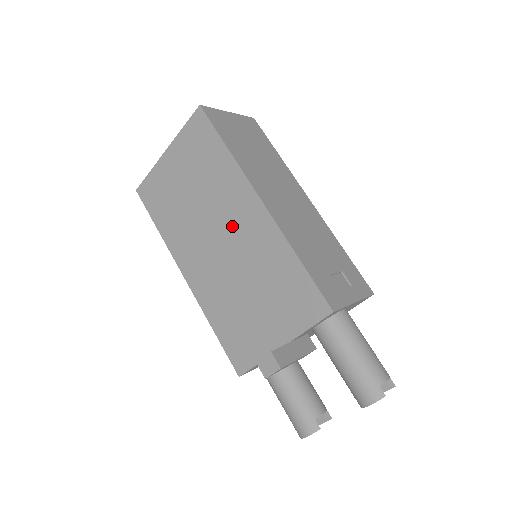
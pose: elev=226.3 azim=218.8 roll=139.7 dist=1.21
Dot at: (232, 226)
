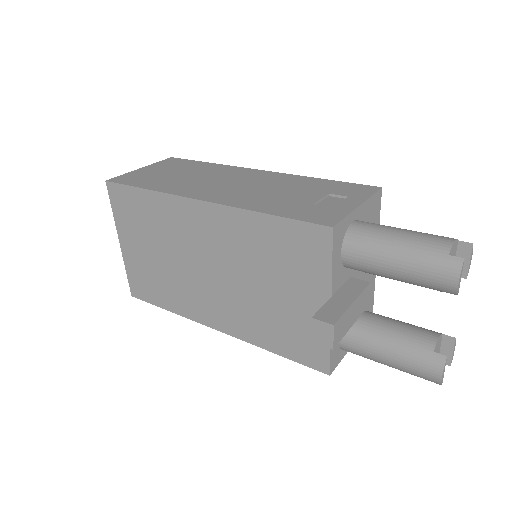
Dot at: (203, 246)
